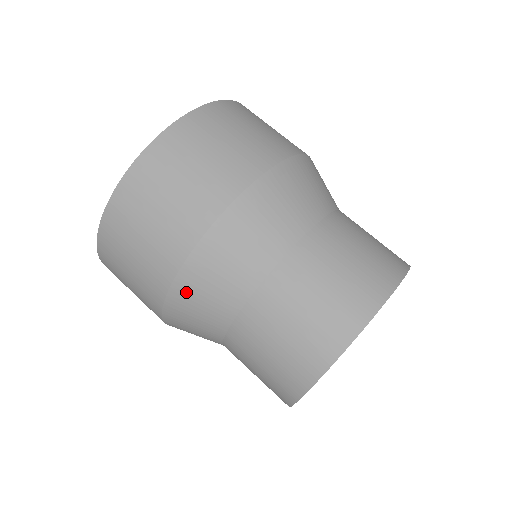
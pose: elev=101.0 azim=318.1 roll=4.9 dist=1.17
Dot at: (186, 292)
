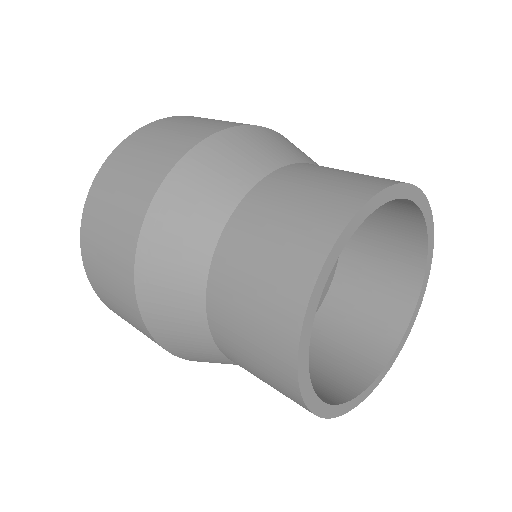
Dot at: (178, 188)
